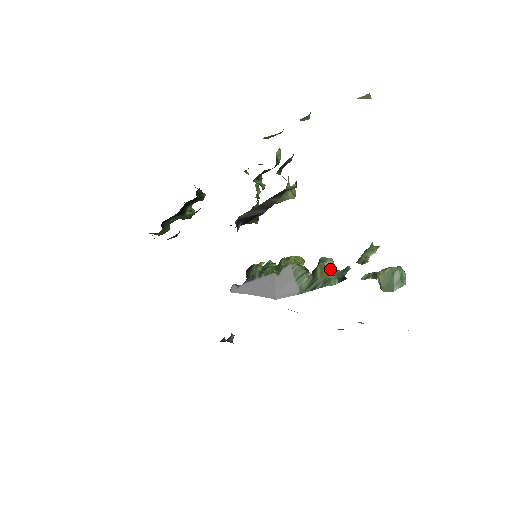
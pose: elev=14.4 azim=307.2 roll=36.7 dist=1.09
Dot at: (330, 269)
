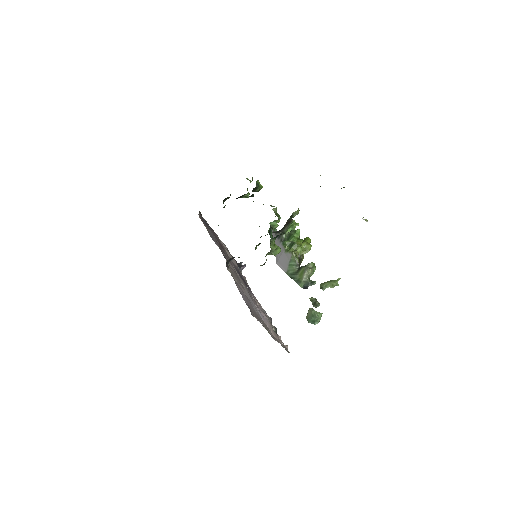
Dot at: (305, 276)
